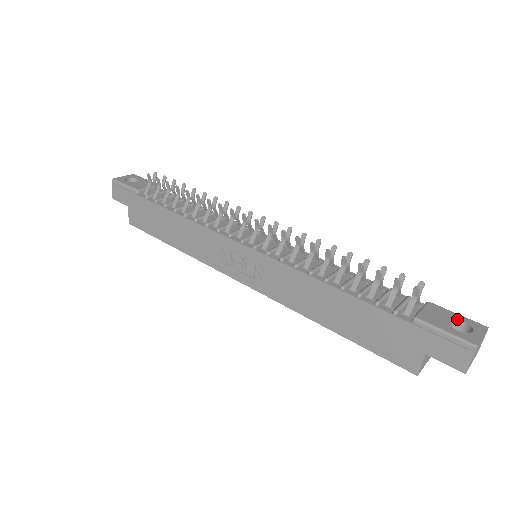
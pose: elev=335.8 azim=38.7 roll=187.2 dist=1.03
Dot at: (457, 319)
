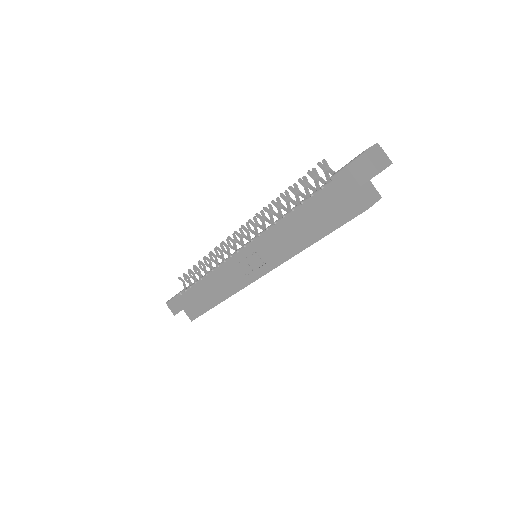
Dot at: occluded
